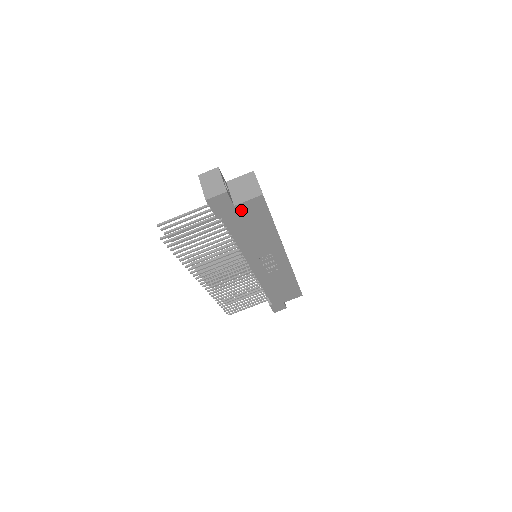
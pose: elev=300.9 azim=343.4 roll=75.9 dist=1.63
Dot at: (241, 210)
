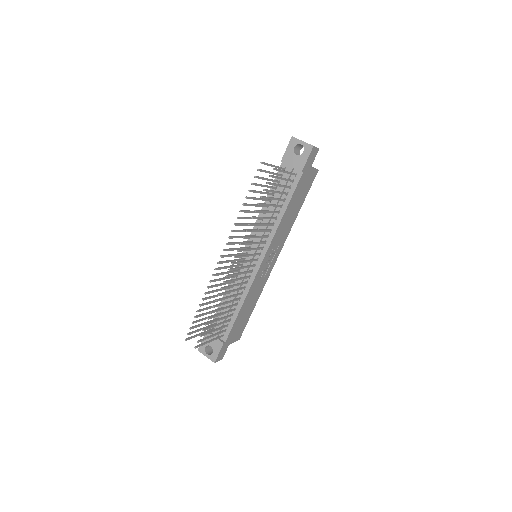
Dot at: (308, 175)
